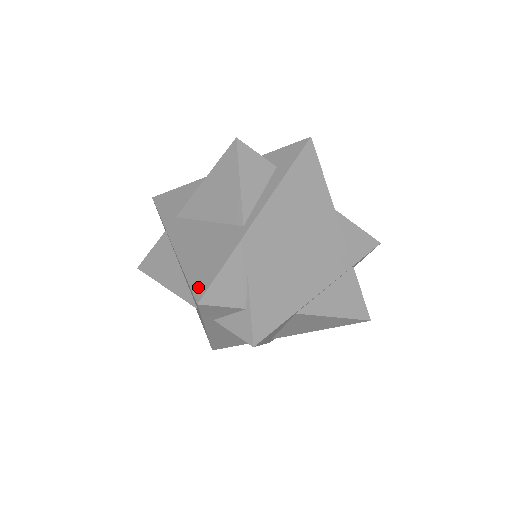
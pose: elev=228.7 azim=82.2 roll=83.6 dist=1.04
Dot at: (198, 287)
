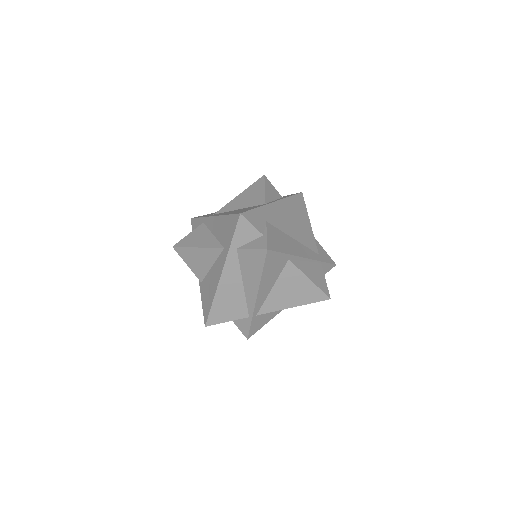
Dot at: (239, 212)
